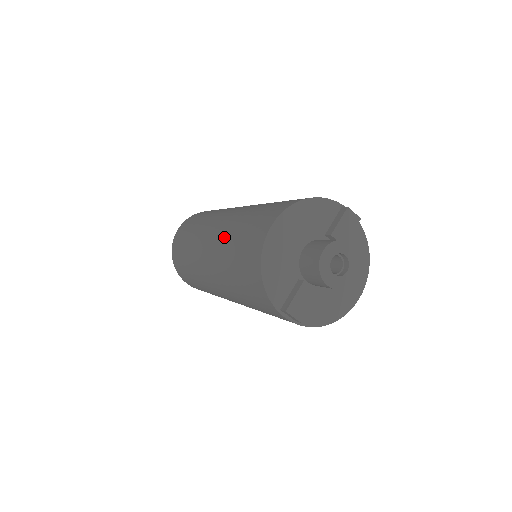
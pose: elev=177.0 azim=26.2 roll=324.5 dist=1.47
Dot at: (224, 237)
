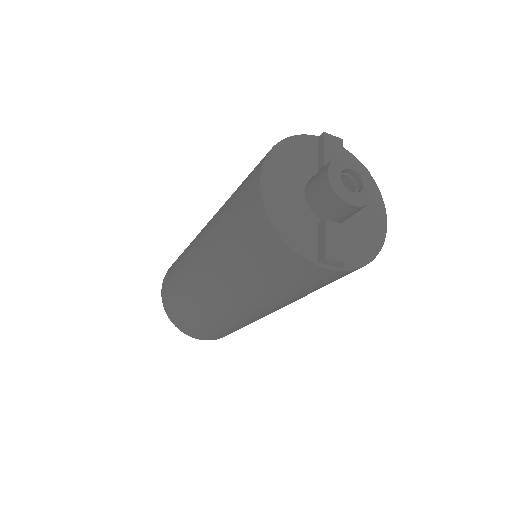
Dot at: (215, 241)
